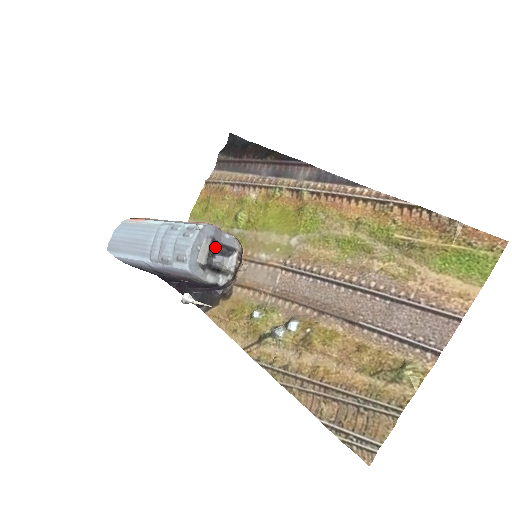
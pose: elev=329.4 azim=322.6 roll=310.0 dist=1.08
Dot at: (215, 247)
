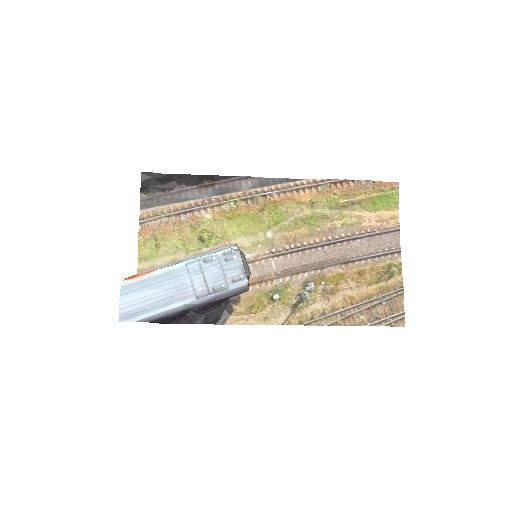
Dot at: occluded
